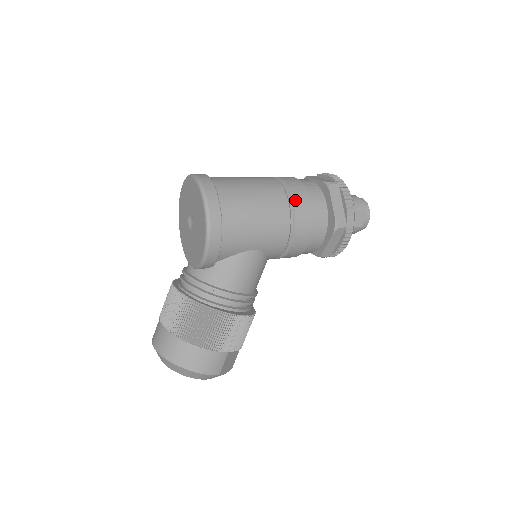
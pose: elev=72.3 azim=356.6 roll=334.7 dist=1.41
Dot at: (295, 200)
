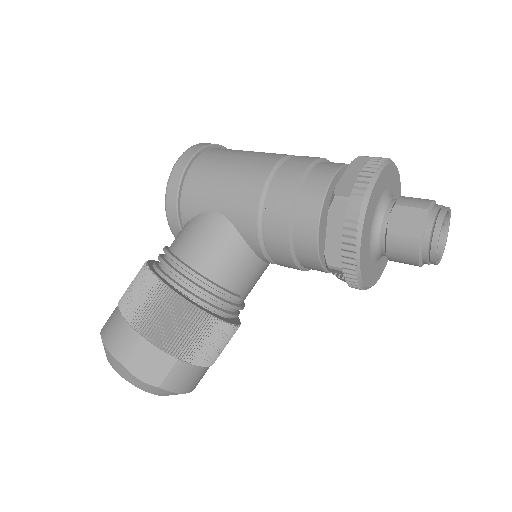
Dot at: (288, 162)
